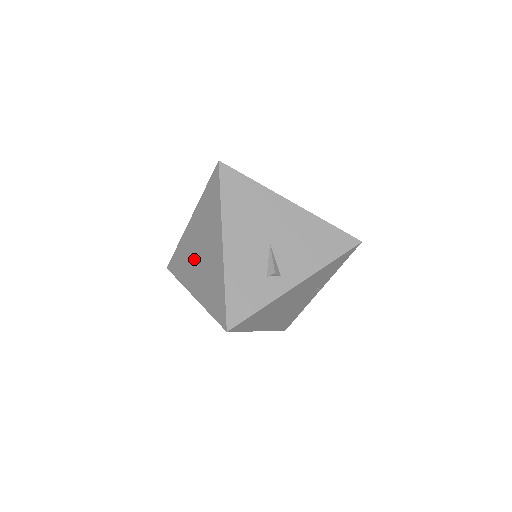
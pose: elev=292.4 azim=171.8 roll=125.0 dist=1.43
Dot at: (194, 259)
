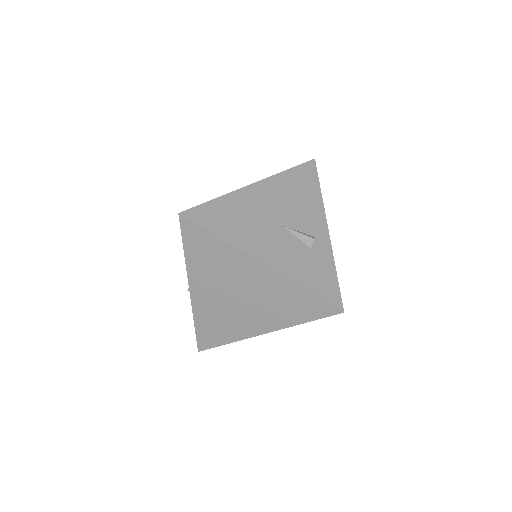
Dot at: (234, 310)
